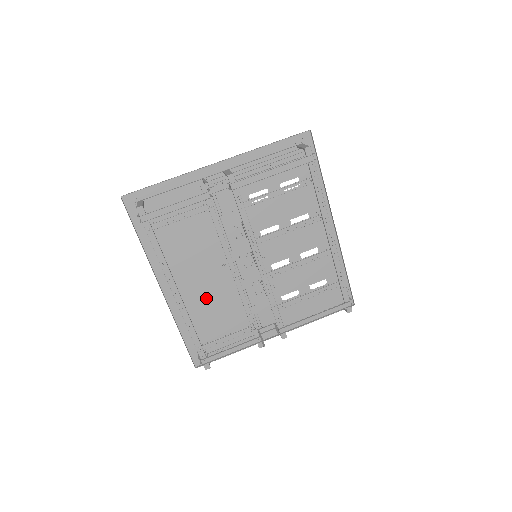
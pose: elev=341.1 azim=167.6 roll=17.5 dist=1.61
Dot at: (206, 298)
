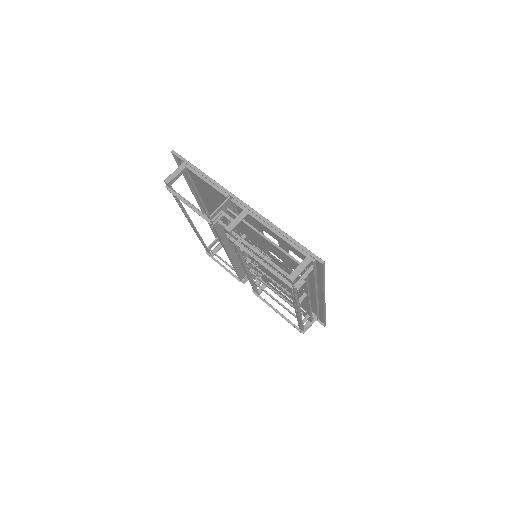
Dot at: occluded
